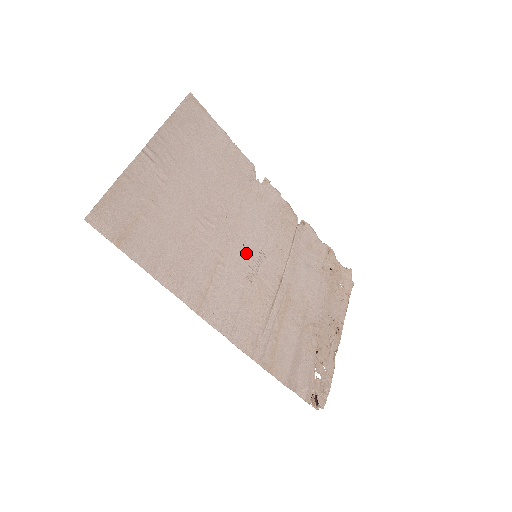
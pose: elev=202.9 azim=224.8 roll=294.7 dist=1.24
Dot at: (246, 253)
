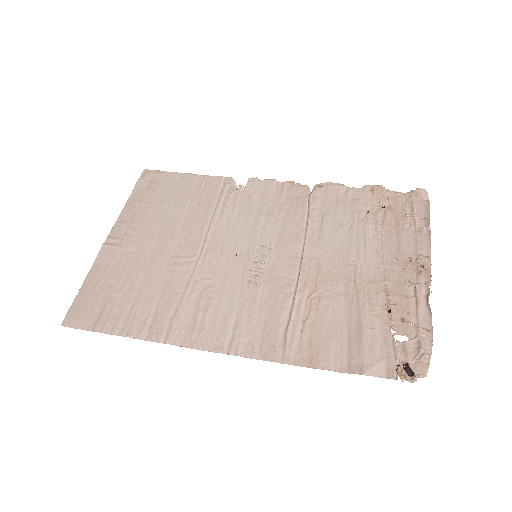
Dot at: (242, 260)
